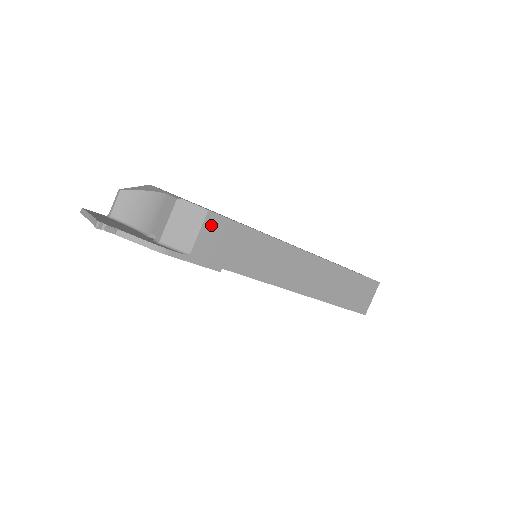
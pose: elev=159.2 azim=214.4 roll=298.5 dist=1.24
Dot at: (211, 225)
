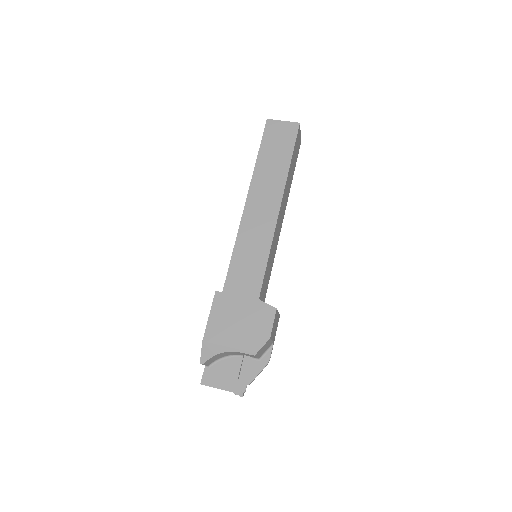
Dot at: (272, 333)
